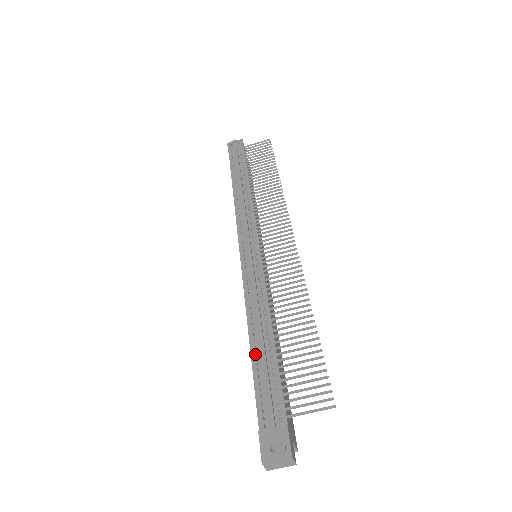
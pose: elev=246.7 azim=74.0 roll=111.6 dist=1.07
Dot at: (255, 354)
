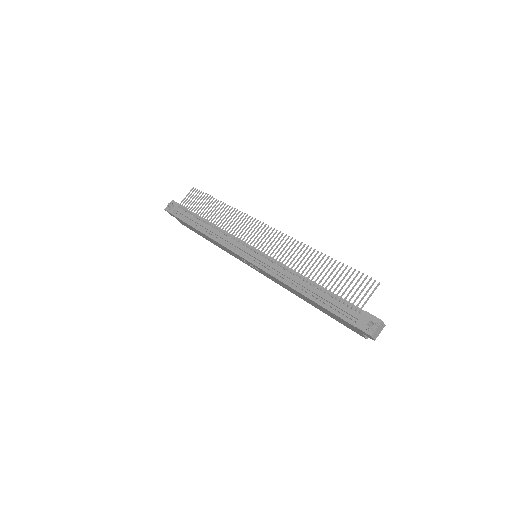
Dot at: (314, 298)
